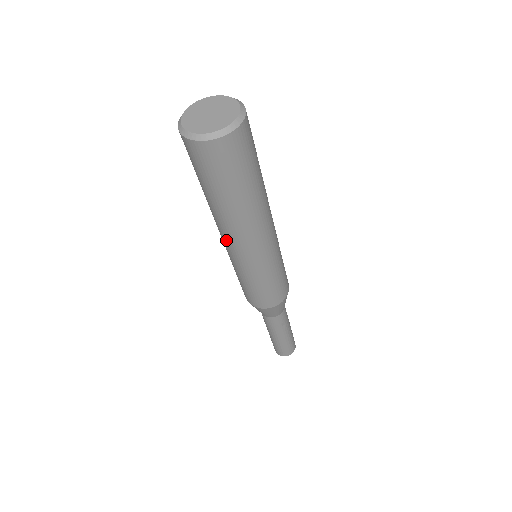
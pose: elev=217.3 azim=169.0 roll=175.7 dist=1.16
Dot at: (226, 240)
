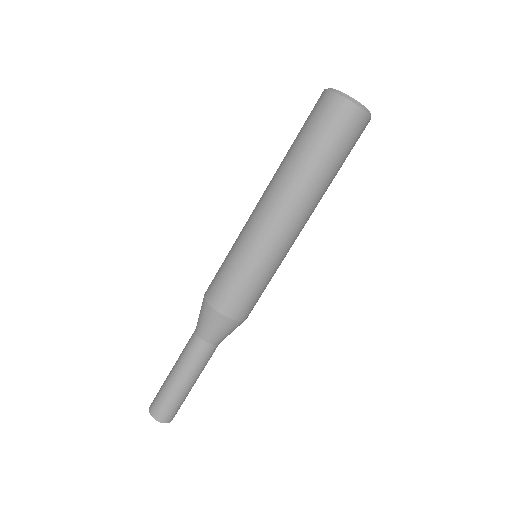
Dot at: (285, 216)
